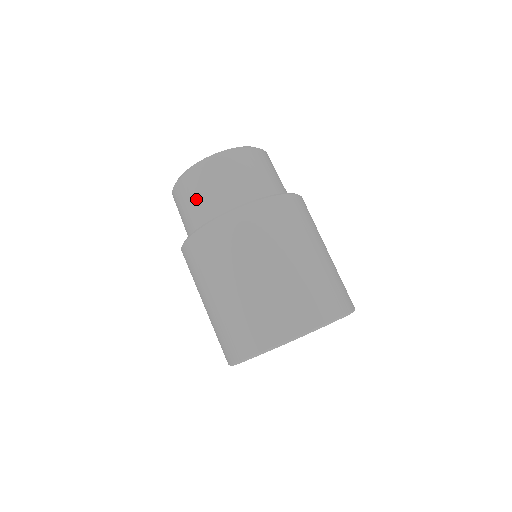
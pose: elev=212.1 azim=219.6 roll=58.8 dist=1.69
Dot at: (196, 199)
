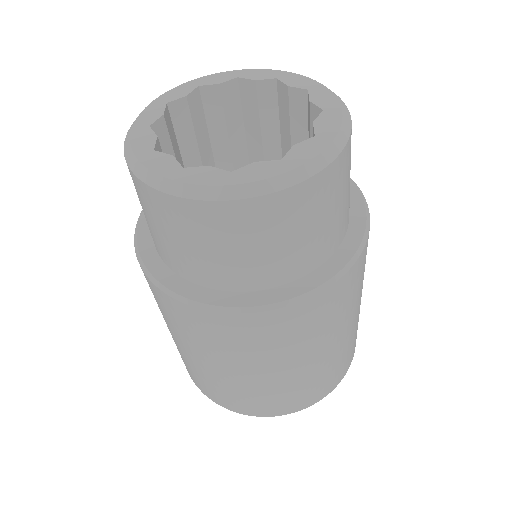
Dot at: (260, 248)
